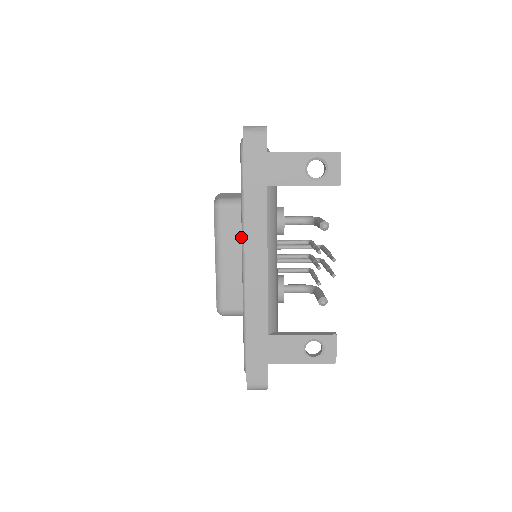
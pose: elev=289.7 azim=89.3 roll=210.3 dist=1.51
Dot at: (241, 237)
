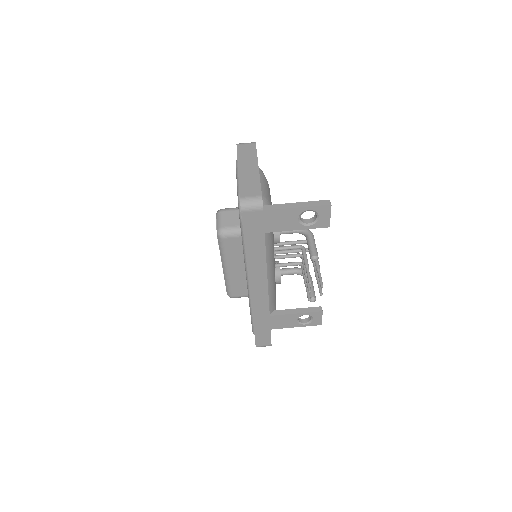
Dot at: (243, 255)
